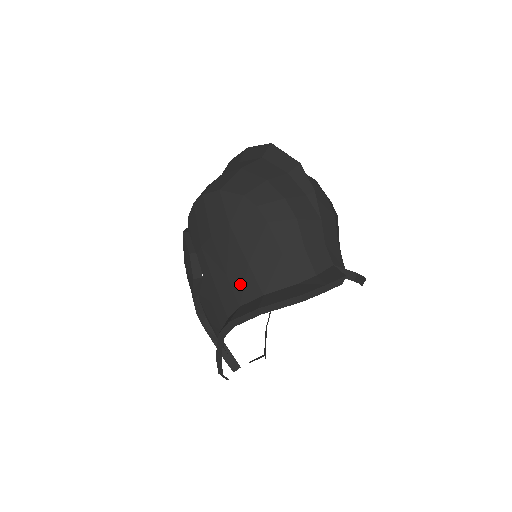
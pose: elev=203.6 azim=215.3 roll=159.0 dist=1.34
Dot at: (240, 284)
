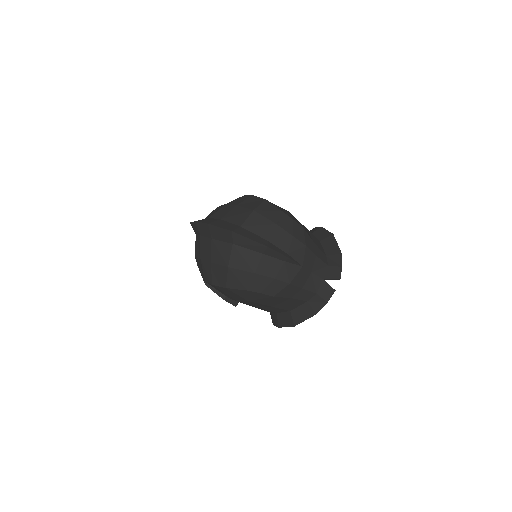
Dot at: (271, 310)
